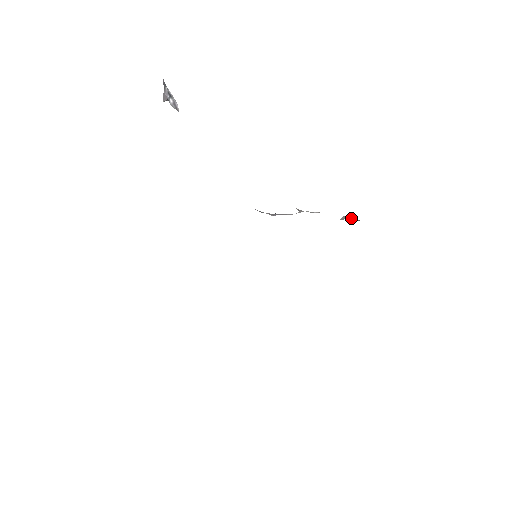
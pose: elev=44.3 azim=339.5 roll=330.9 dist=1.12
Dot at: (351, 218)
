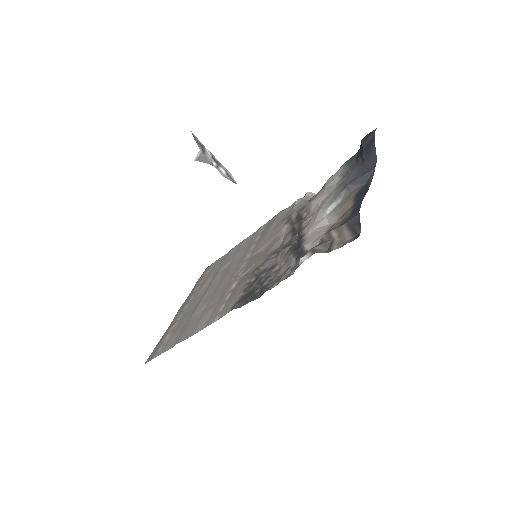
Dot at: occluded
